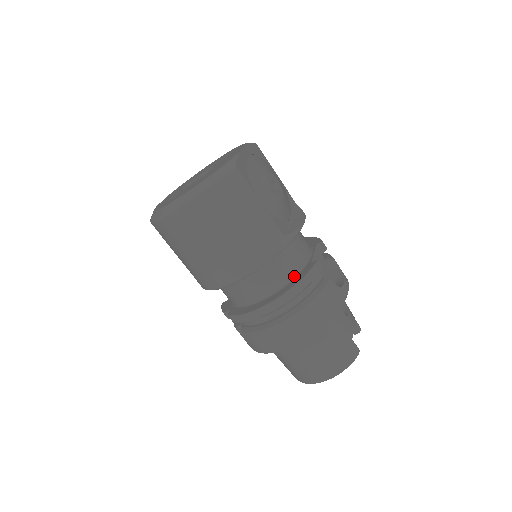
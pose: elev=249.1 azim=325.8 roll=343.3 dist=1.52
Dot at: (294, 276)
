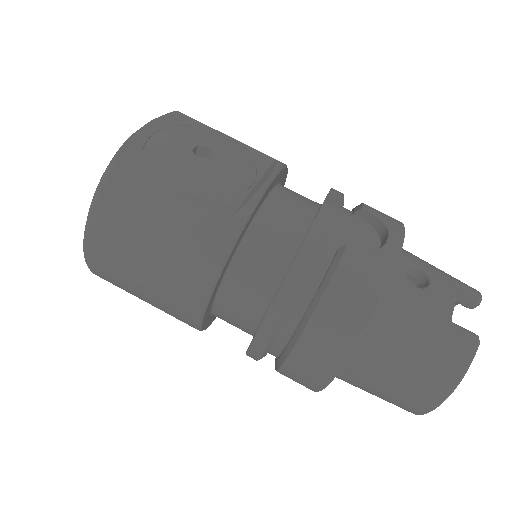
Dot at: (286, 267)
